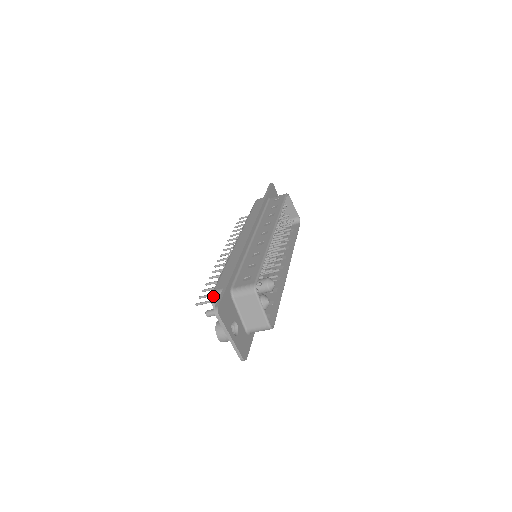
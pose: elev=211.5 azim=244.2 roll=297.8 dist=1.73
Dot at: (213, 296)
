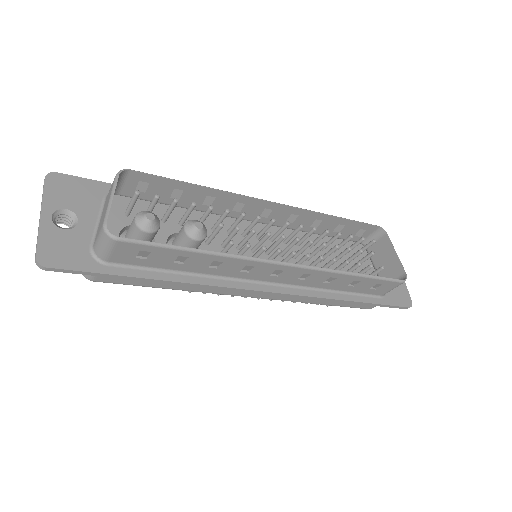
Dot at: occluded
